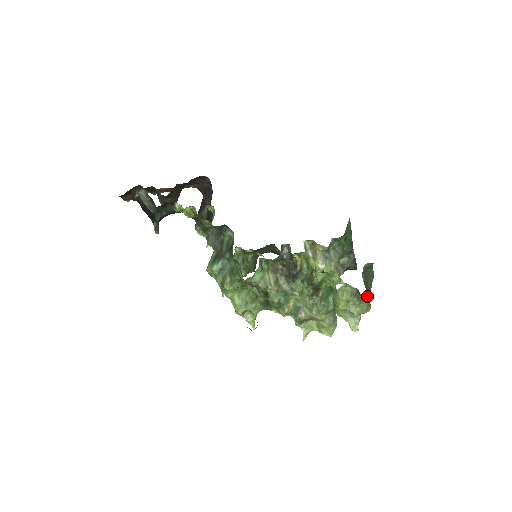
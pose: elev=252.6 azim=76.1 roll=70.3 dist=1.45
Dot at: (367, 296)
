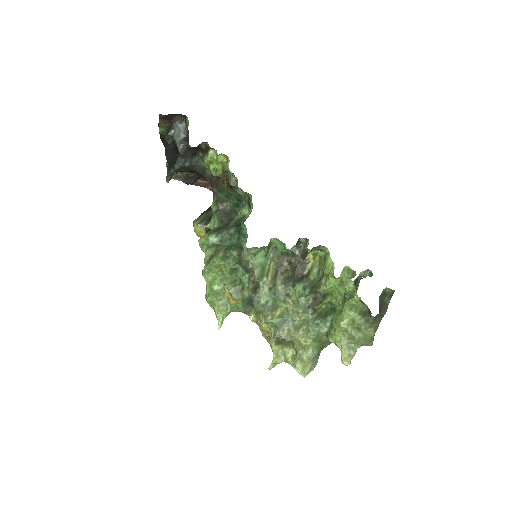
Dot at: (376, 324)
